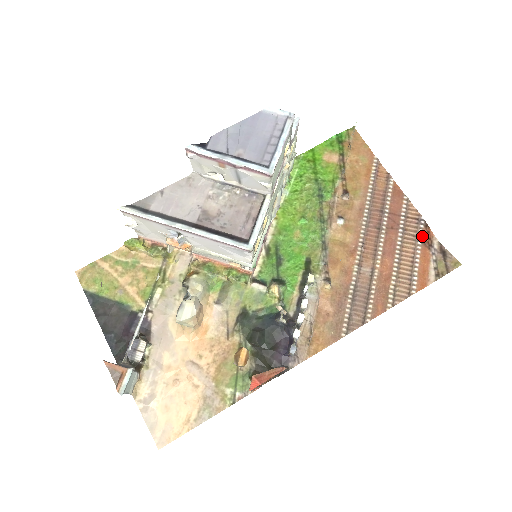
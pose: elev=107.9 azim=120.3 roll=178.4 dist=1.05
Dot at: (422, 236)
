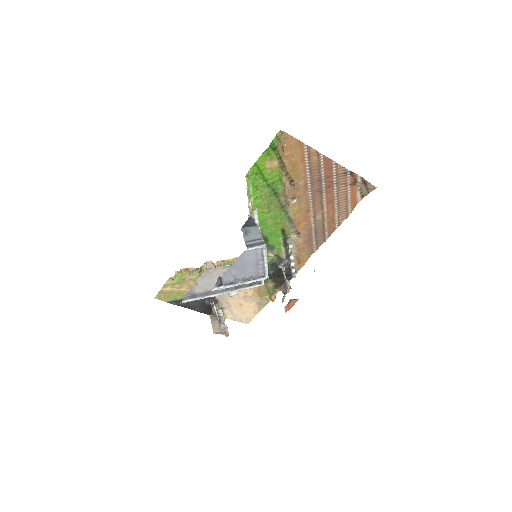
Dot at: (350, 182)
